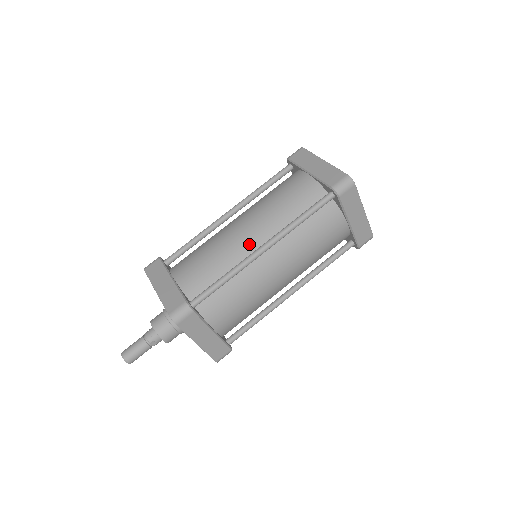
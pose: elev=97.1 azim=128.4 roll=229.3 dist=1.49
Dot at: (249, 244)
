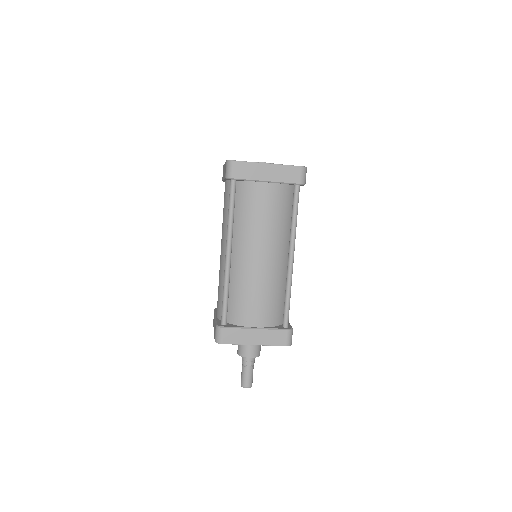
Dot at: occluded
